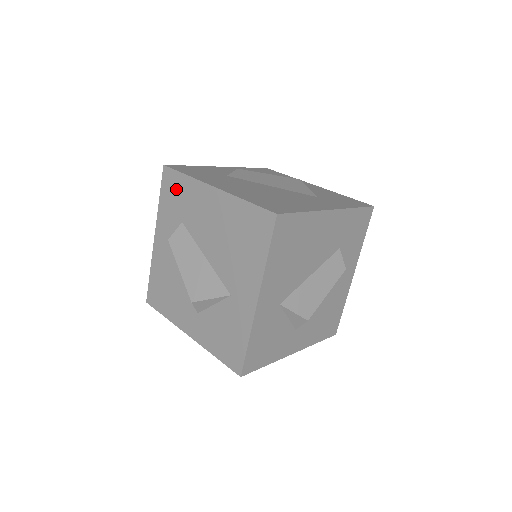
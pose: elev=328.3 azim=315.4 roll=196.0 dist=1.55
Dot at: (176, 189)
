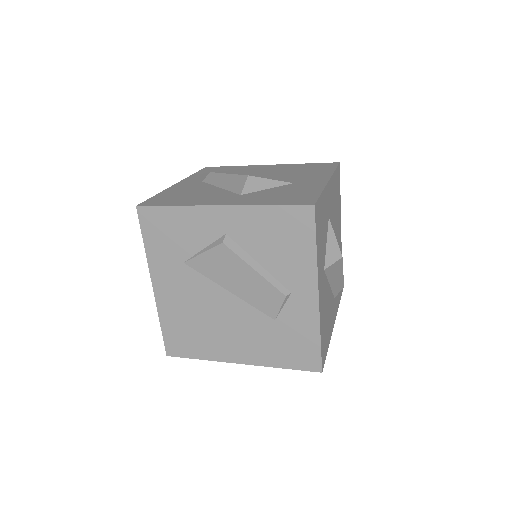
Dot at: (220, 169)
